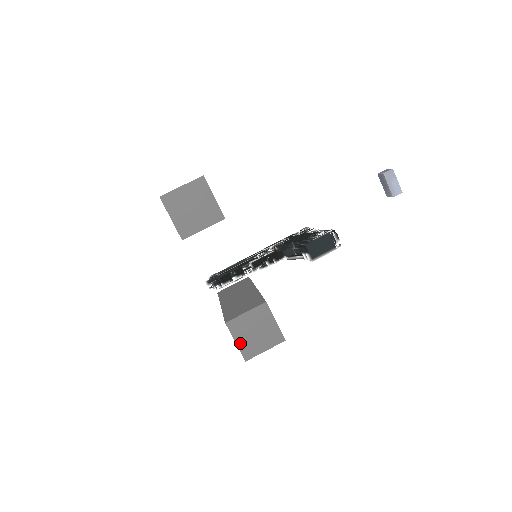
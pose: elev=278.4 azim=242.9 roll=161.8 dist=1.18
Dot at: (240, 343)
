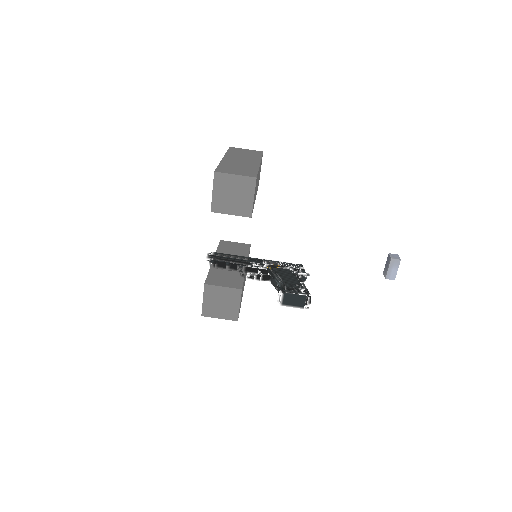
Dot at: (206, 303)
